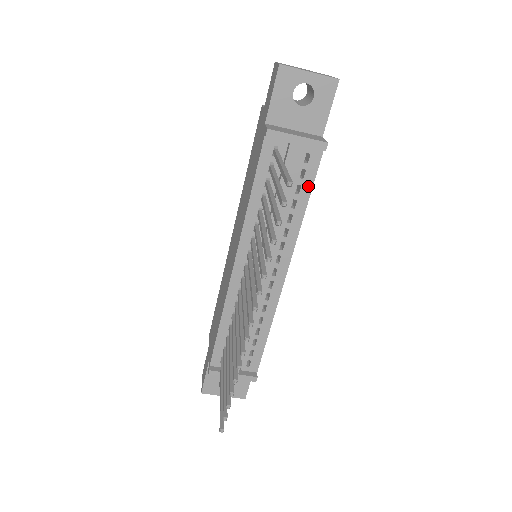
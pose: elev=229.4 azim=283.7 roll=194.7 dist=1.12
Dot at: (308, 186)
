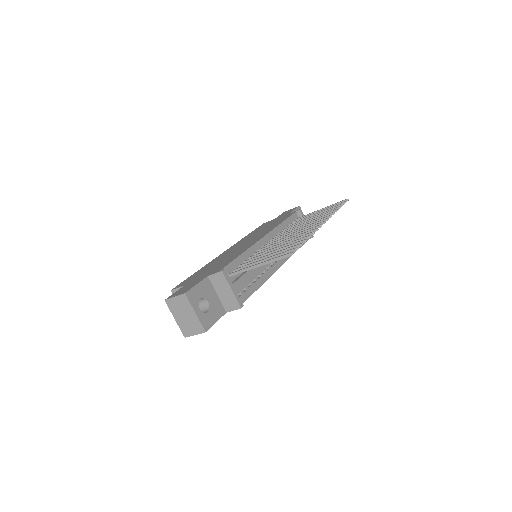
Dot at: occluded
